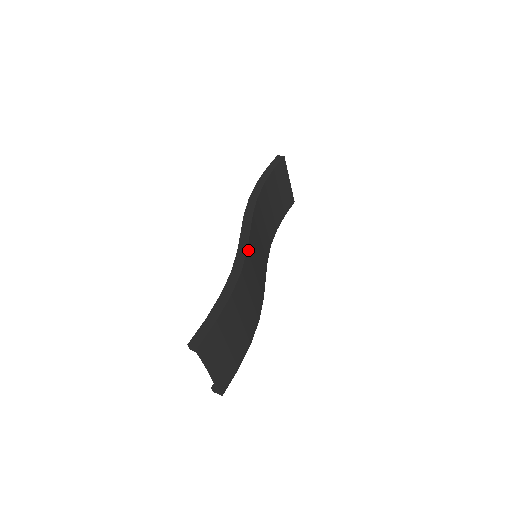
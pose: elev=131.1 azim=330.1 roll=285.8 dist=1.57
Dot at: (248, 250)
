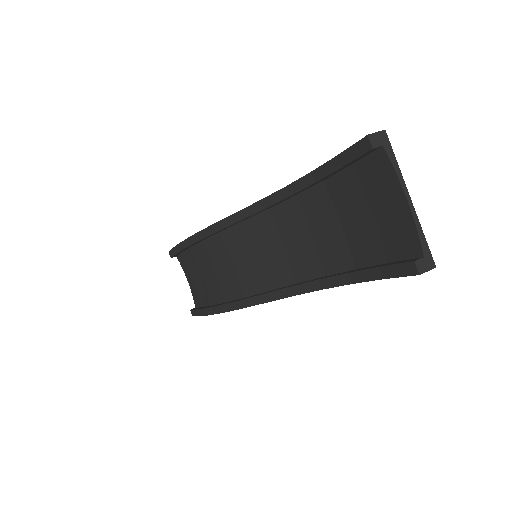
Dot at: occluded
